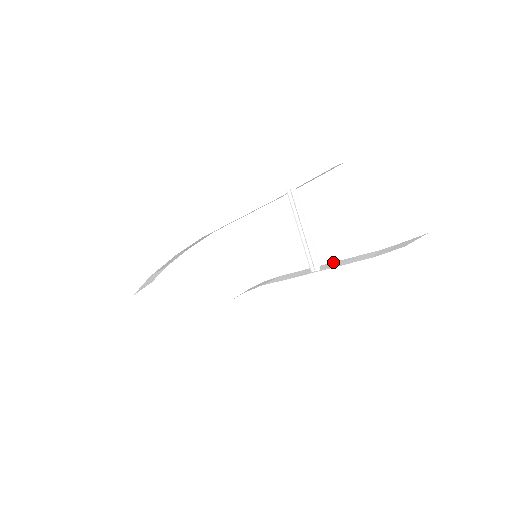
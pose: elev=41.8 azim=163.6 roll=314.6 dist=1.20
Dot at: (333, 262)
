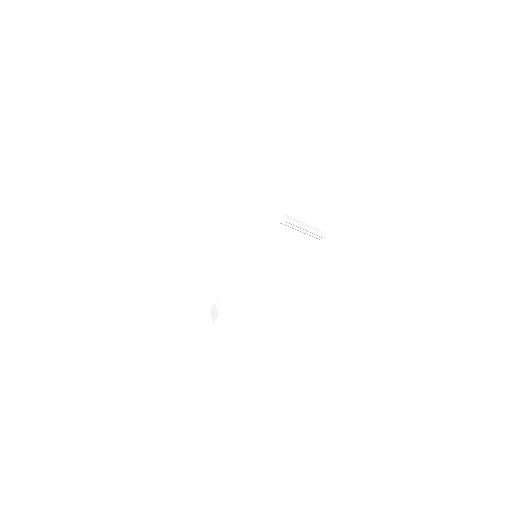
Dot at: (326, 219)
